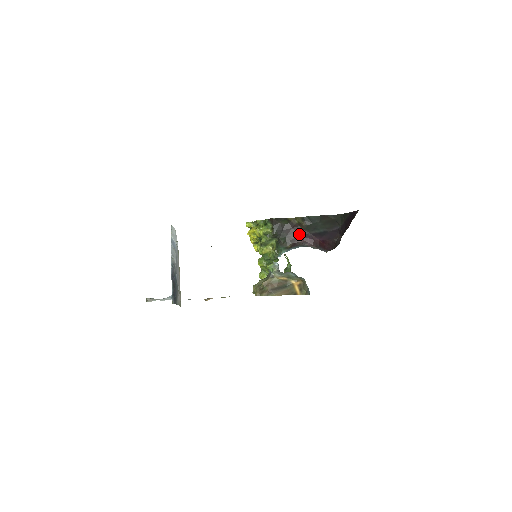
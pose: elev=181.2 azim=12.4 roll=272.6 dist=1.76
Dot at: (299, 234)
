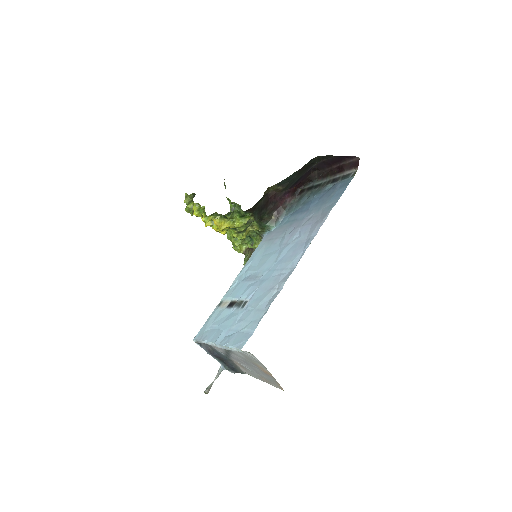
Dot at: (277, 199)
